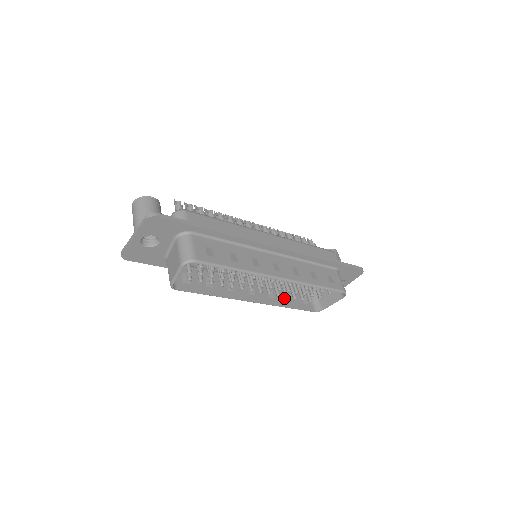
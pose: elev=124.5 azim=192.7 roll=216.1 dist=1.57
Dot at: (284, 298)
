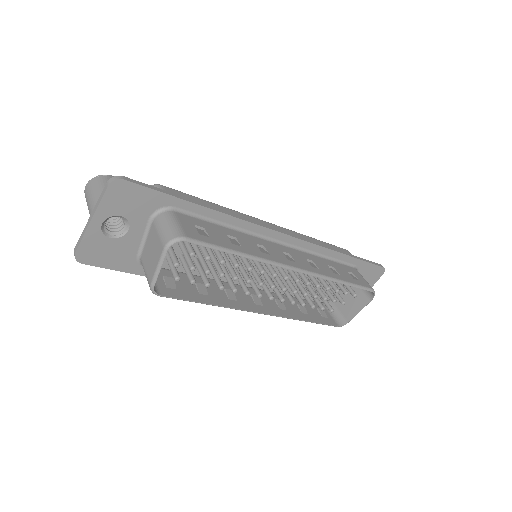
Dot at: (299, 310)
